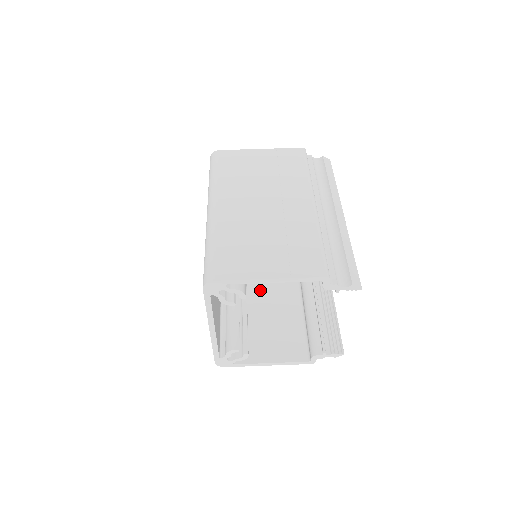
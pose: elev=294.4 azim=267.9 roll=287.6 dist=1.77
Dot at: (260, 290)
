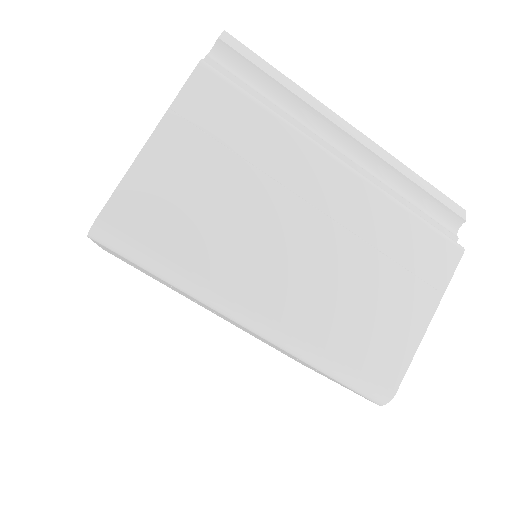
Dot at: occluded
